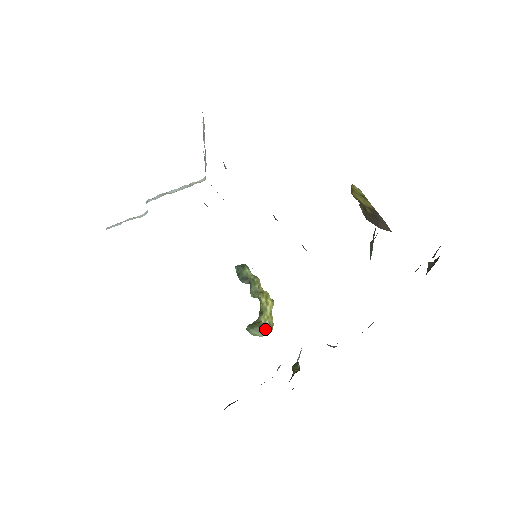
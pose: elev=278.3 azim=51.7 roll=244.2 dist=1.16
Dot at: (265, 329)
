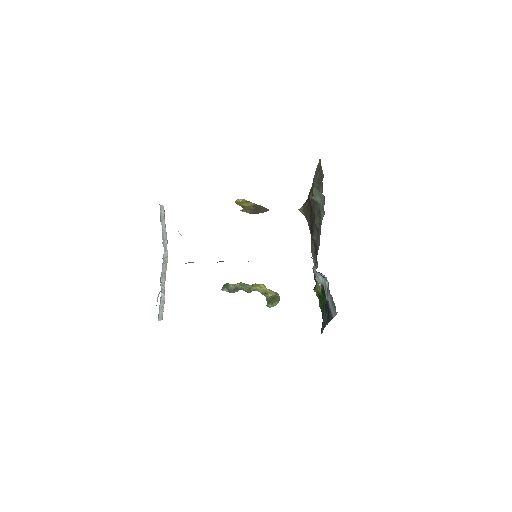
Dot at: (277, 297)
